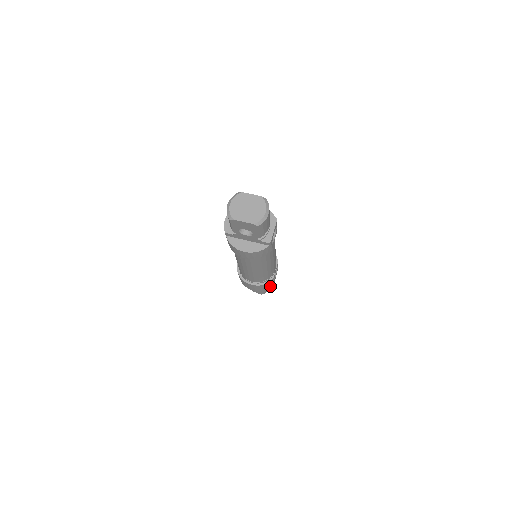
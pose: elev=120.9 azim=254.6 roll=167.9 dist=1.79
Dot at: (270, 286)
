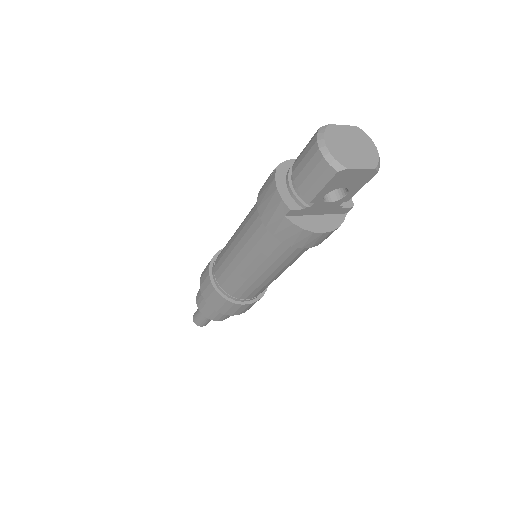
Dot at: occluded
